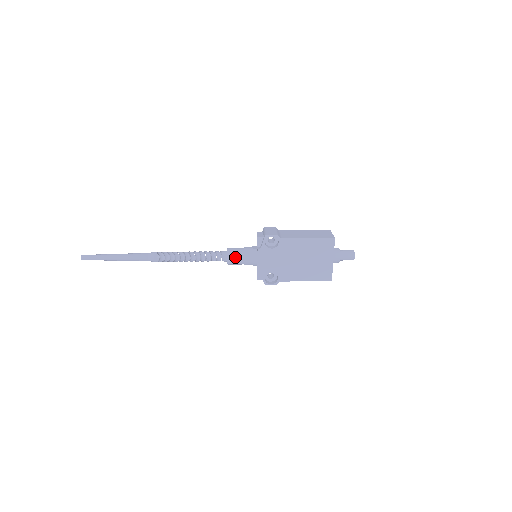
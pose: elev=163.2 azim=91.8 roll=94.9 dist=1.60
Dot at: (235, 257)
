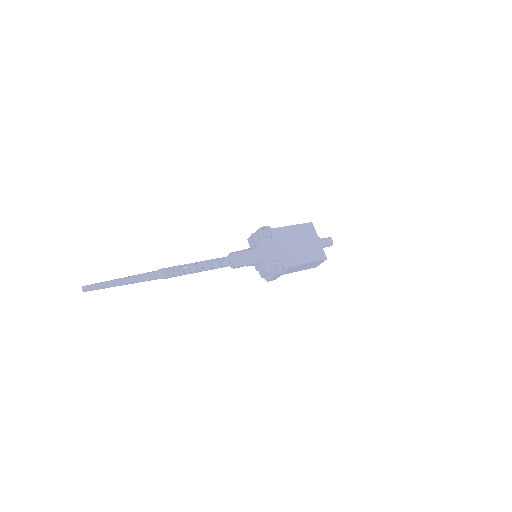
Dot at: (240, 254)
